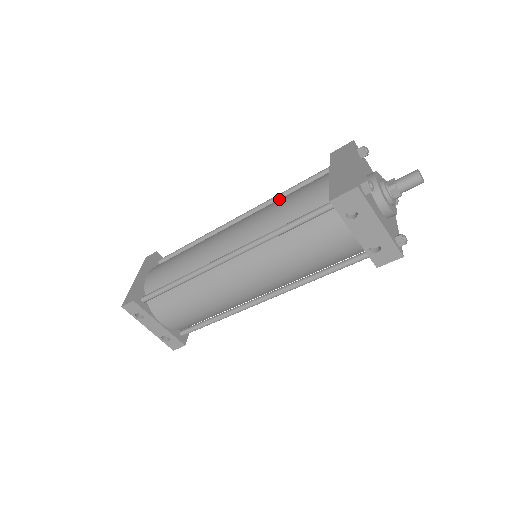
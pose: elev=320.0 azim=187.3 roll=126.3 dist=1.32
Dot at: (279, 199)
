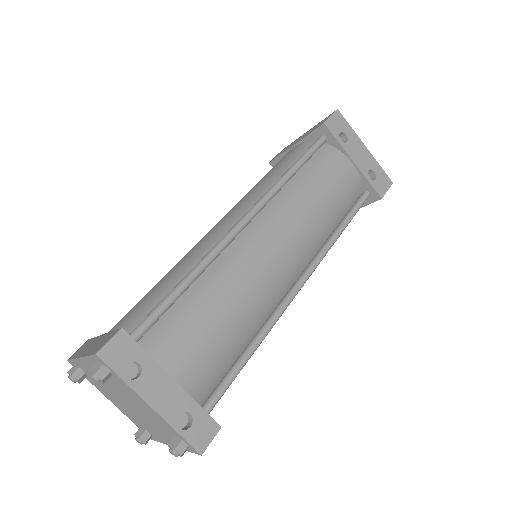
Dot at: occluded
